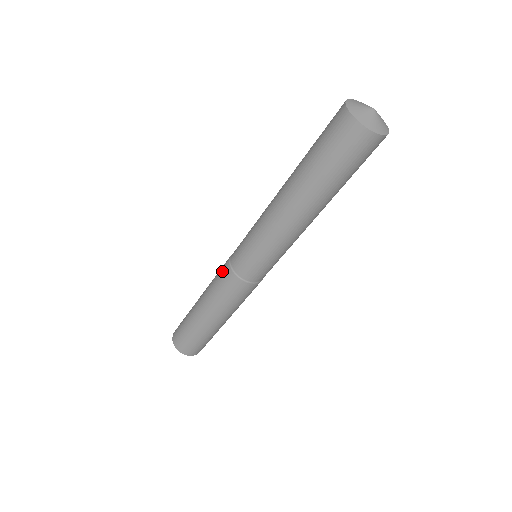
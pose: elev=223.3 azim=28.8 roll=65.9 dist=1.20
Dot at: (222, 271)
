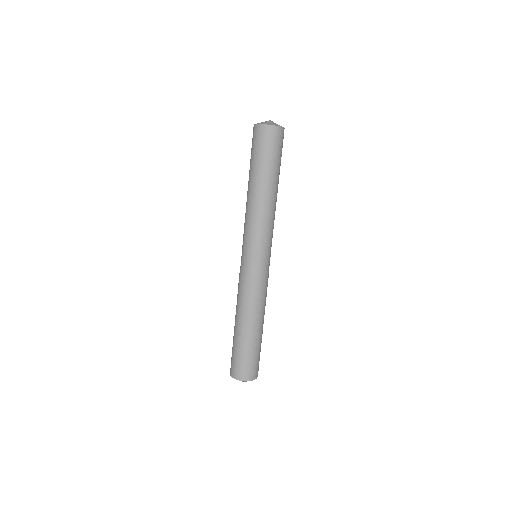
Dot at: occluded
